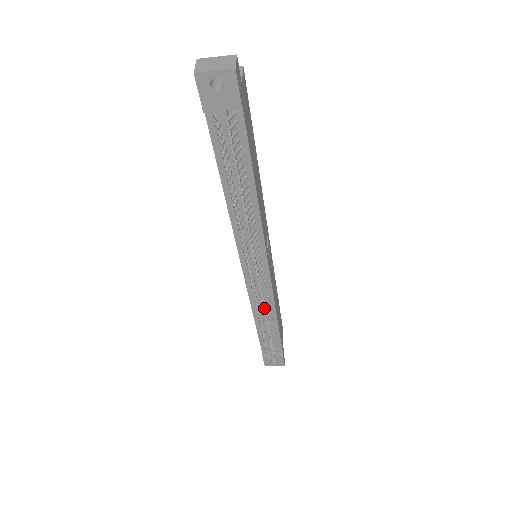
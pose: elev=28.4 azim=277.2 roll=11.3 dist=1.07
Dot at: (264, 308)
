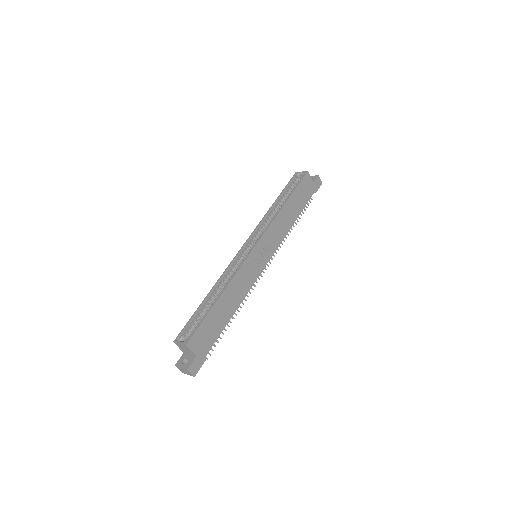
Dot at: occluded
